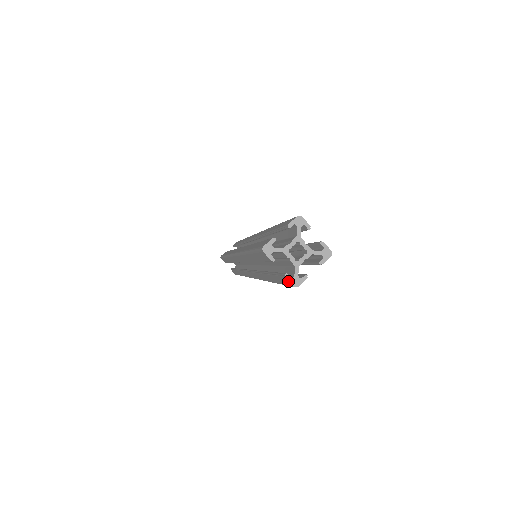
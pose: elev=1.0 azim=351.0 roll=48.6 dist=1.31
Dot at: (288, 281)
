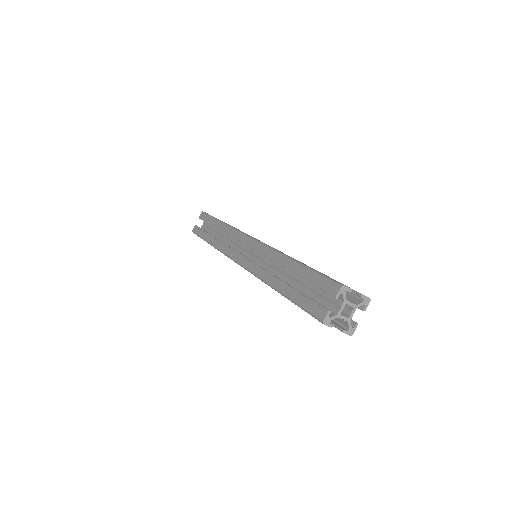
Dot at: (345, 333)
